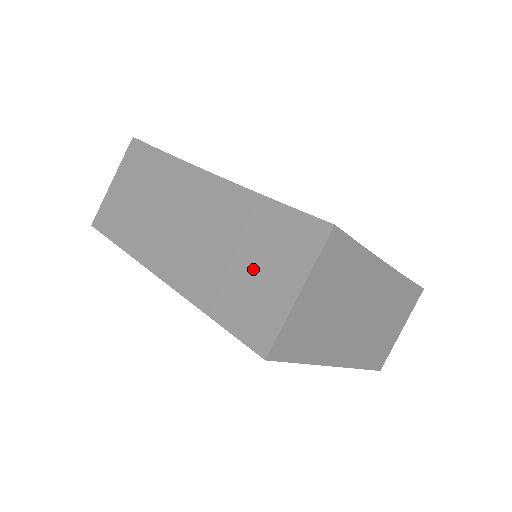
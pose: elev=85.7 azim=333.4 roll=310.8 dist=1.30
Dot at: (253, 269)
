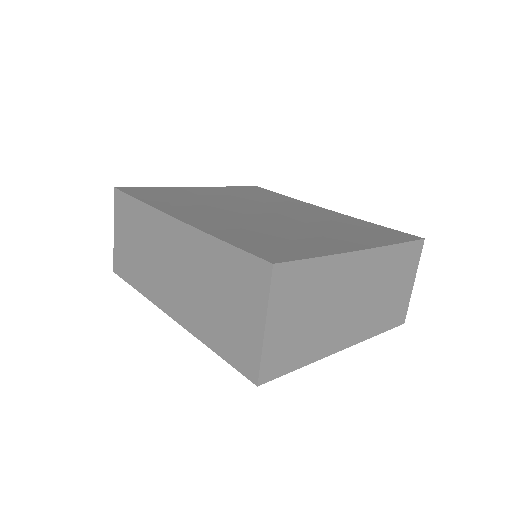
Dot at: (228, 307)
